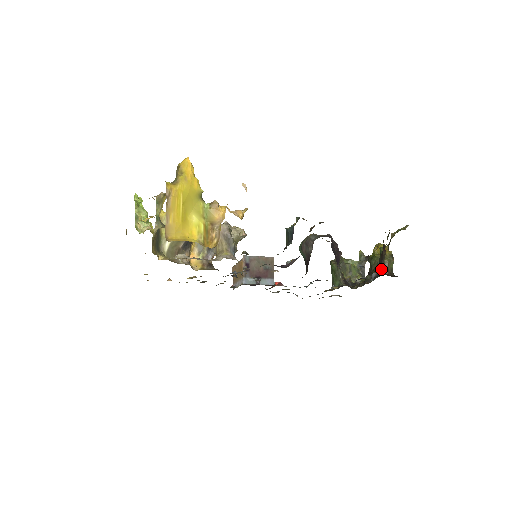
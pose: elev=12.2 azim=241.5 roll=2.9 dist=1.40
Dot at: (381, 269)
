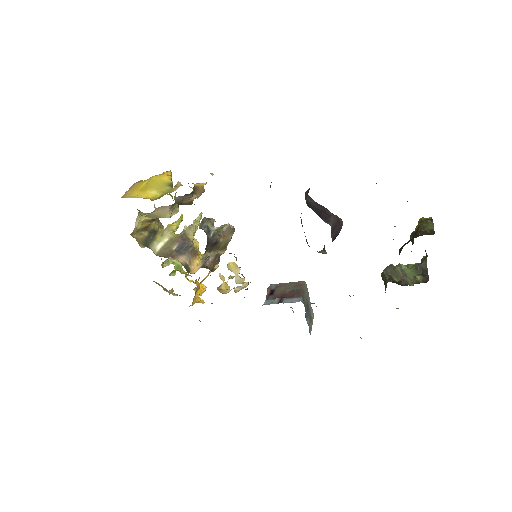
Dot at: (416, 235)
